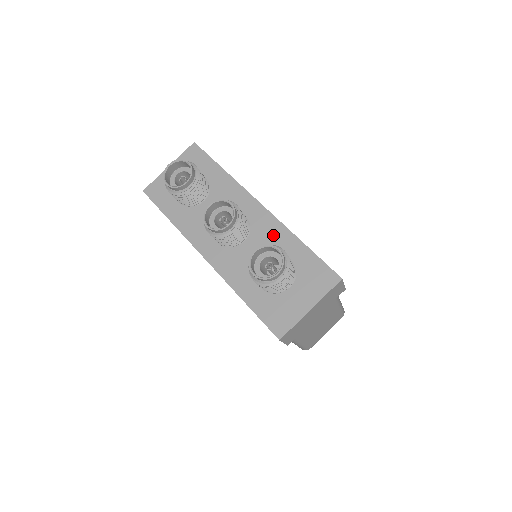
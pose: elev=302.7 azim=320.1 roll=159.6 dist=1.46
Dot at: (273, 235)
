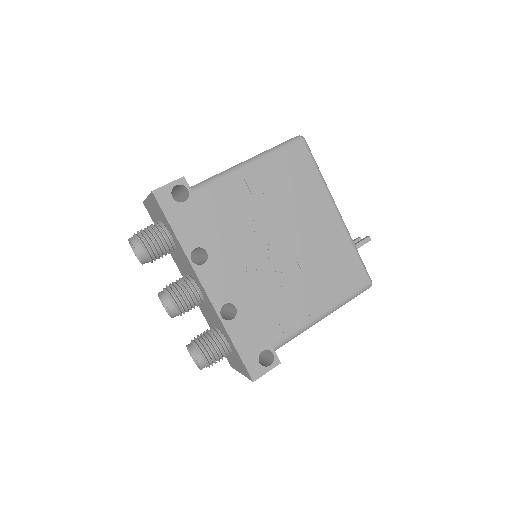
Dot at: (216, 318)
